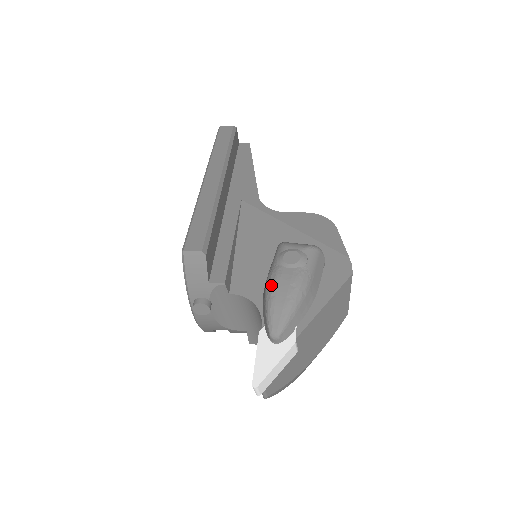
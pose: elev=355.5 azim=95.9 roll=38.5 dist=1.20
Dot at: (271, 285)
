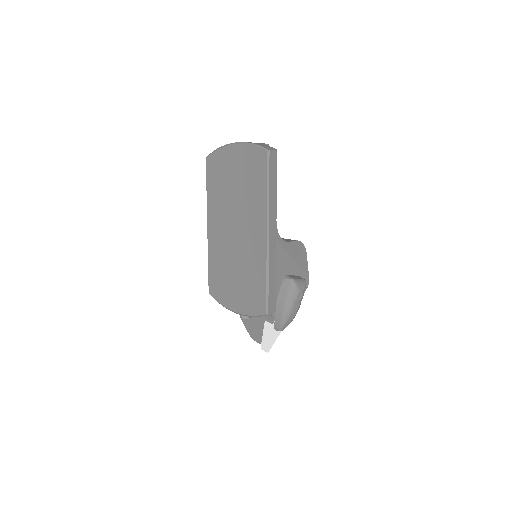
Dot at: (289, 312)
